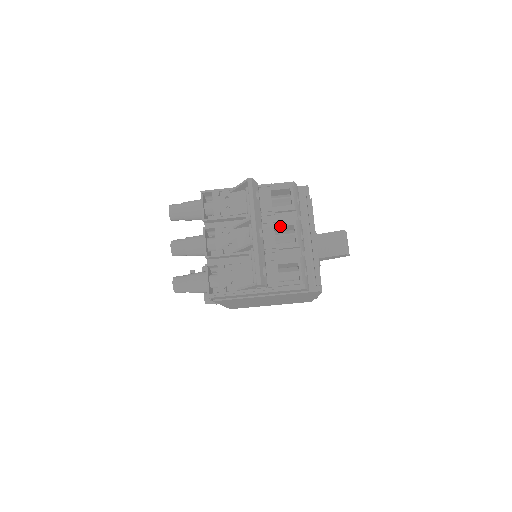
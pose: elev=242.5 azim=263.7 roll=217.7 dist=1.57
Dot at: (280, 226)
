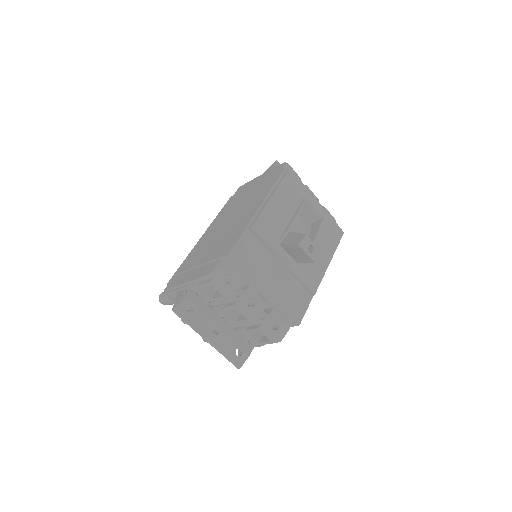
Dot at: (228, 309)
